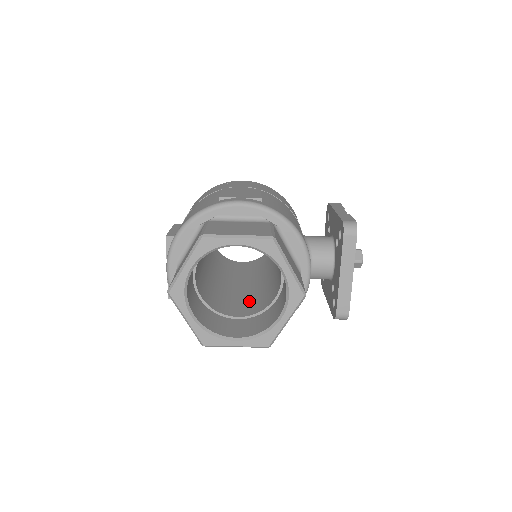
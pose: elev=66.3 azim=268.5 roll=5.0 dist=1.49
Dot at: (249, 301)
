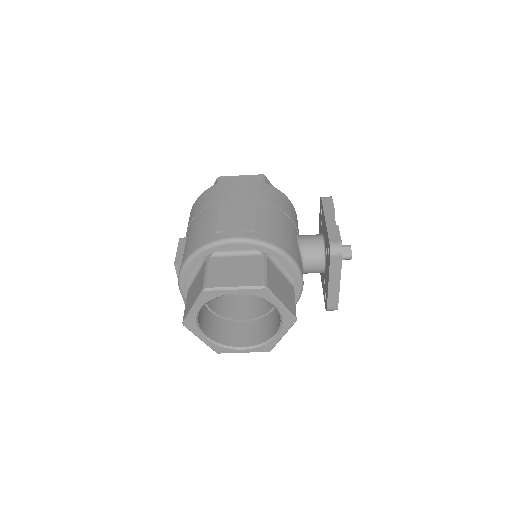
Dot at: (253, 298)
